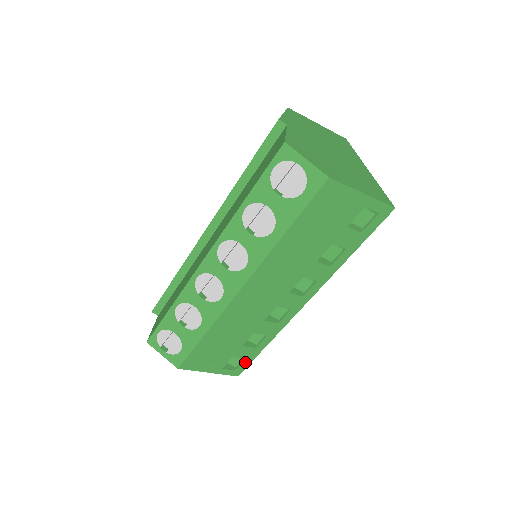
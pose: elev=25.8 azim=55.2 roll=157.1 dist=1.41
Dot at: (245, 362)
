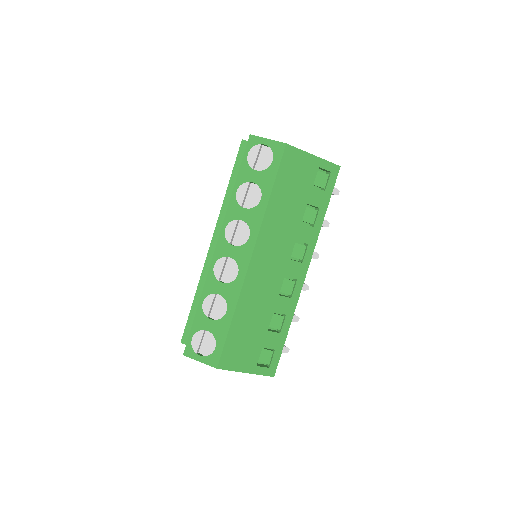
Dot at: (276, 355)
